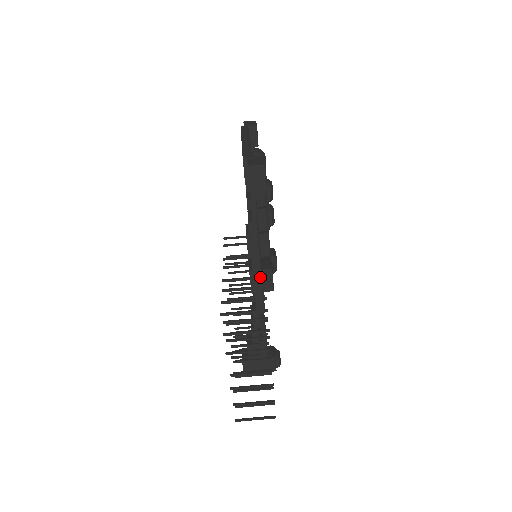
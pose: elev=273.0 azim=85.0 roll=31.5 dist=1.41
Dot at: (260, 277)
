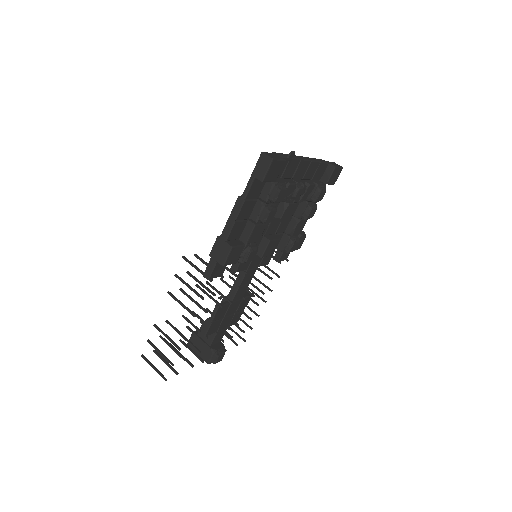
Dot at: (221, 247)
